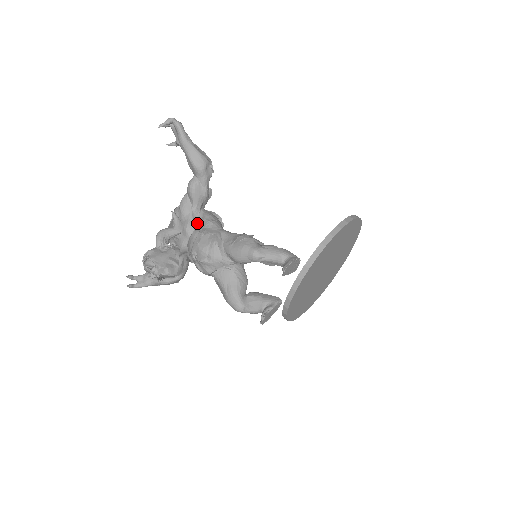
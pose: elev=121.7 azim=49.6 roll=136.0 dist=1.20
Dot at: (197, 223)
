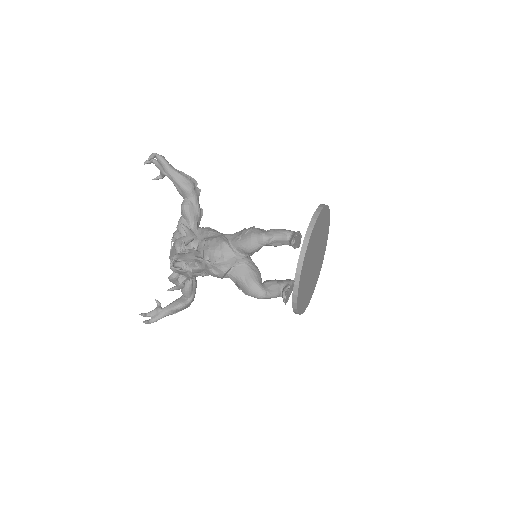
Dot at: (199, 237)
